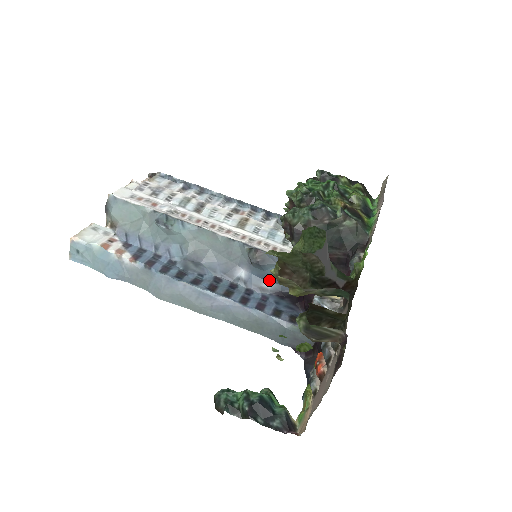
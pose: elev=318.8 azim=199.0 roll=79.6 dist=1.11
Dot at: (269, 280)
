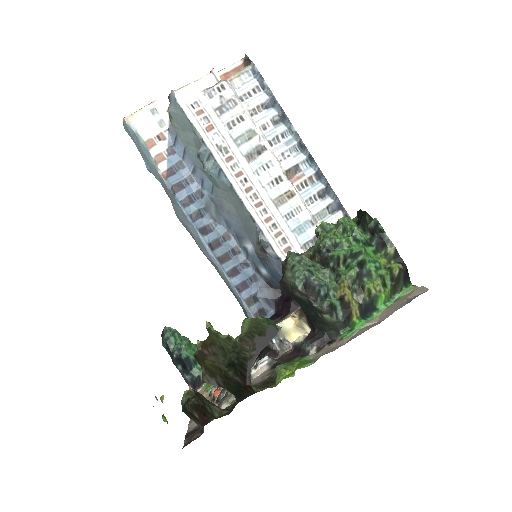
Dot at: (266, 269)
